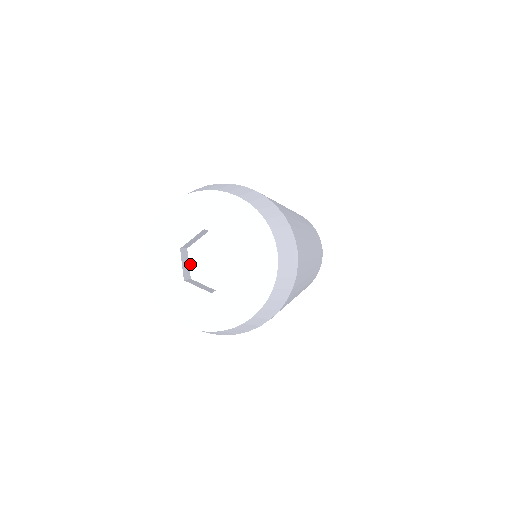
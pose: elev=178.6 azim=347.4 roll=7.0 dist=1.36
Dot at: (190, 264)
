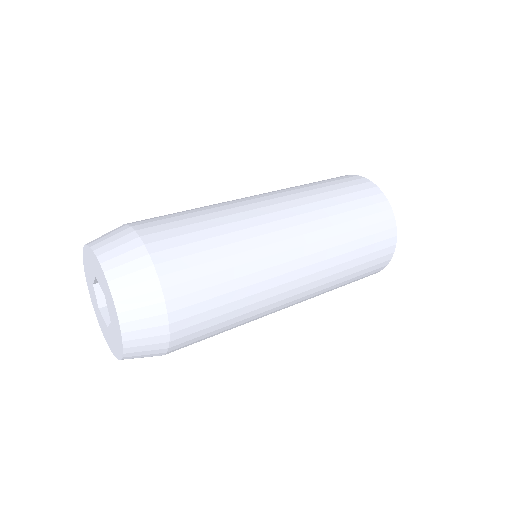
Dot at: occluded
